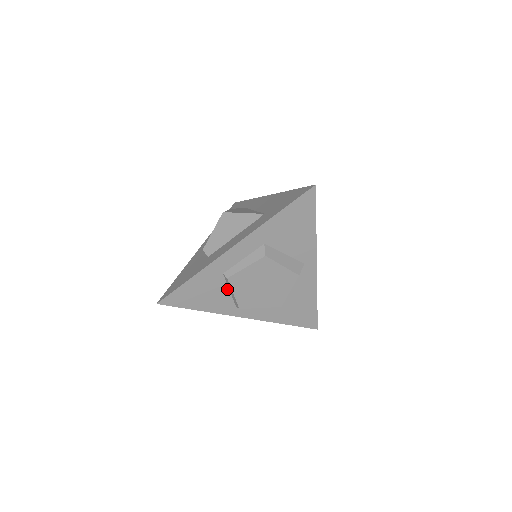
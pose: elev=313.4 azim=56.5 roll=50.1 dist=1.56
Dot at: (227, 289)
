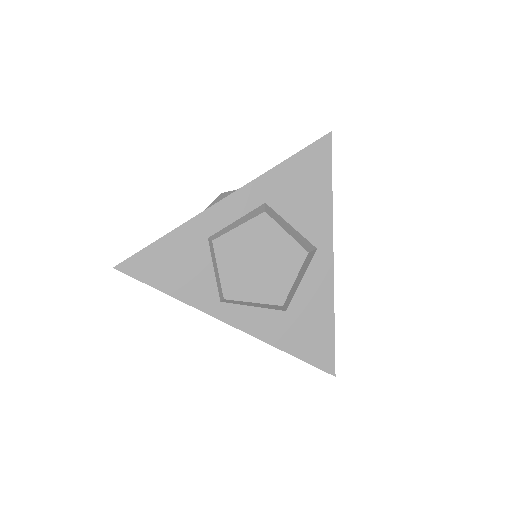
Dot at: (211, 266)
